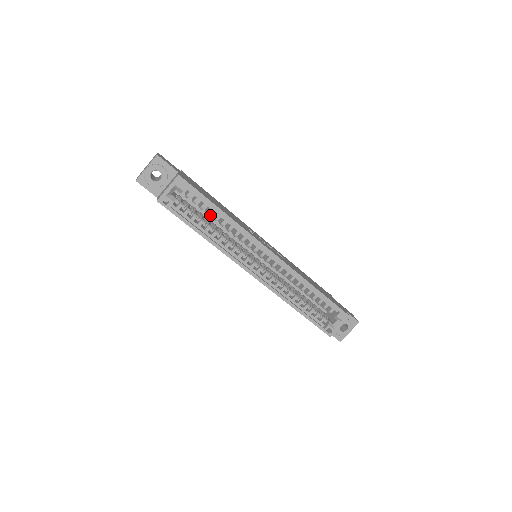
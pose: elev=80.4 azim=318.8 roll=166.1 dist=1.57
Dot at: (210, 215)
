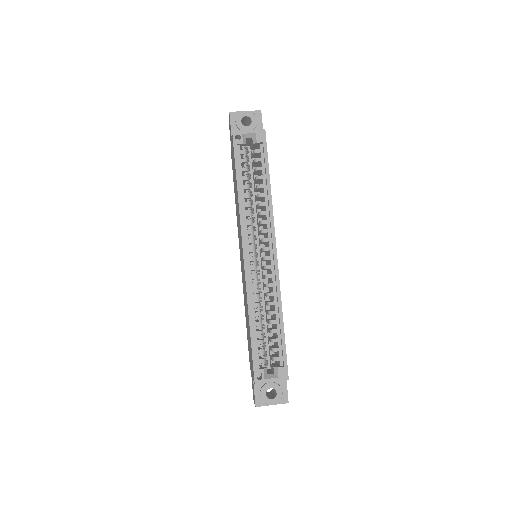
Dot at: (253, 191)
